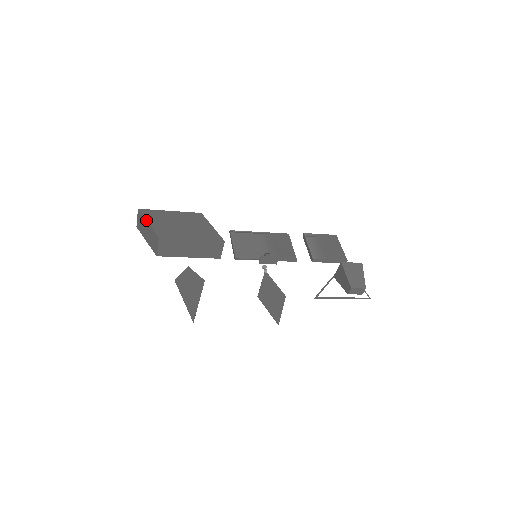
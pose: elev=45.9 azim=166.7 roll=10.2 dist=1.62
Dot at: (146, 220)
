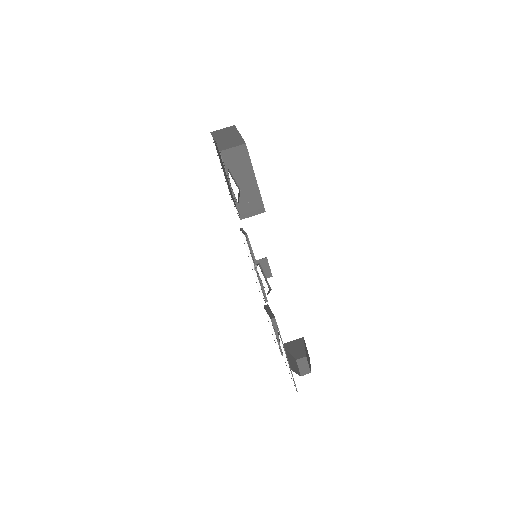
Dot at: occluded
